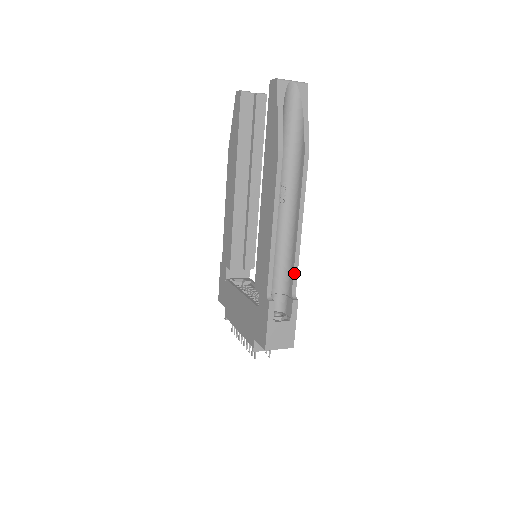
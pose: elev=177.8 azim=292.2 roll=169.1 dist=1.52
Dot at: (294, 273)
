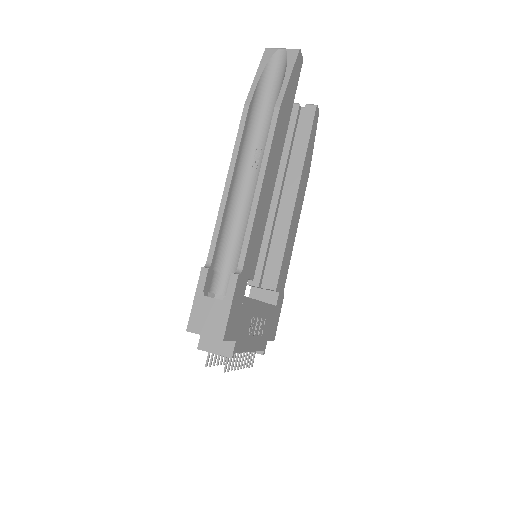
Dot at: (244, 243)
